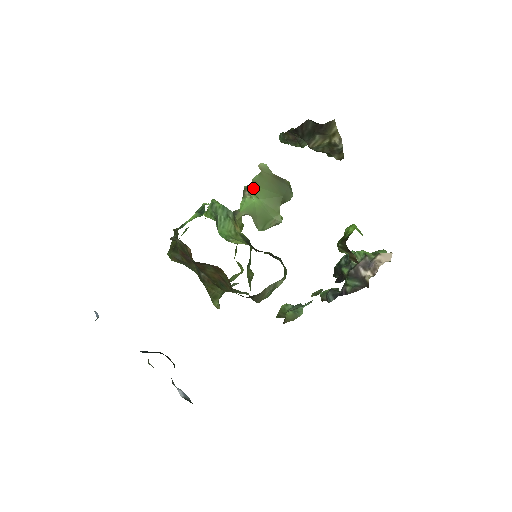
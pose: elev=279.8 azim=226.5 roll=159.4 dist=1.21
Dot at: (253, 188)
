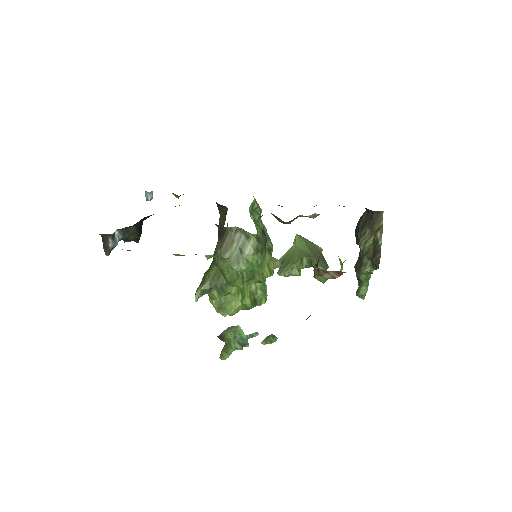
Dot at: (298, 237)
